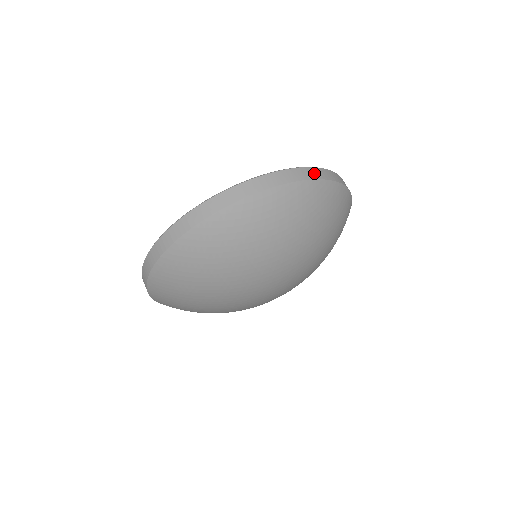
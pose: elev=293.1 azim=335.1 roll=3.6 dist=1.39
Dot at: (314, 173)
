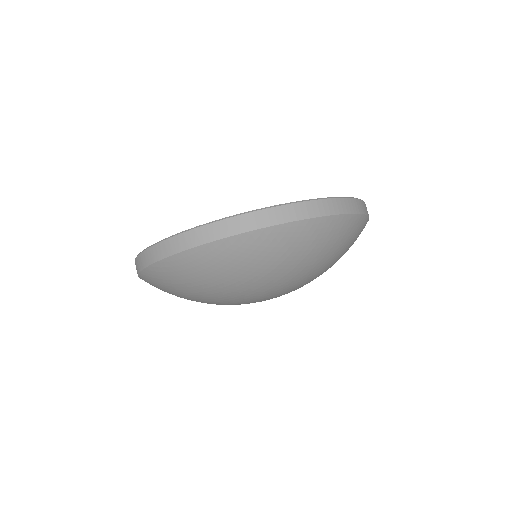
Dot at: (245, 223)
